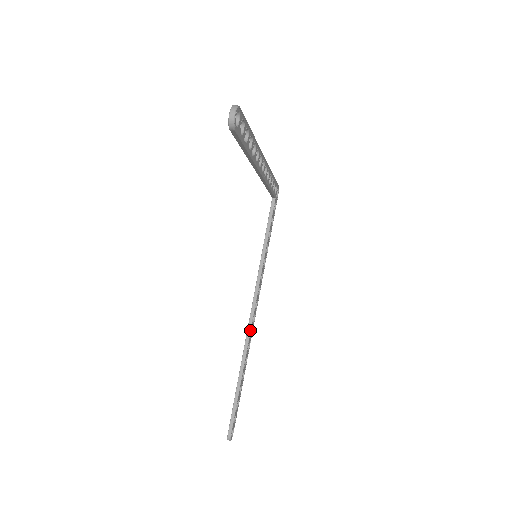
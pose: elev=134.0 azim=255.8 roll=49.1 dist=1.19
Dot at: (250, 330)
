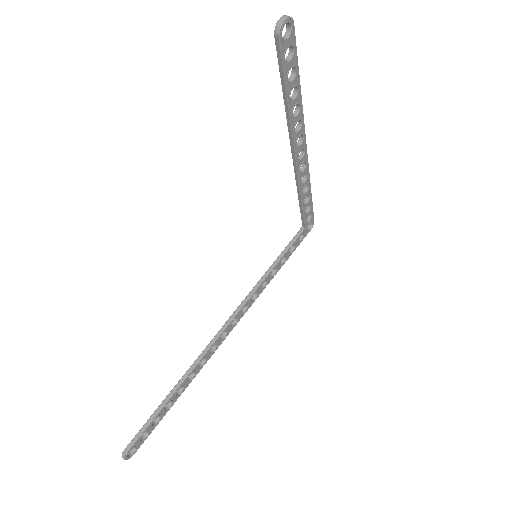
Dot at: (213, 342)
